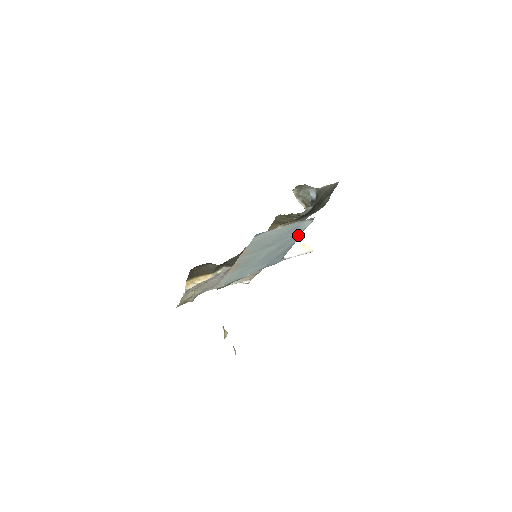
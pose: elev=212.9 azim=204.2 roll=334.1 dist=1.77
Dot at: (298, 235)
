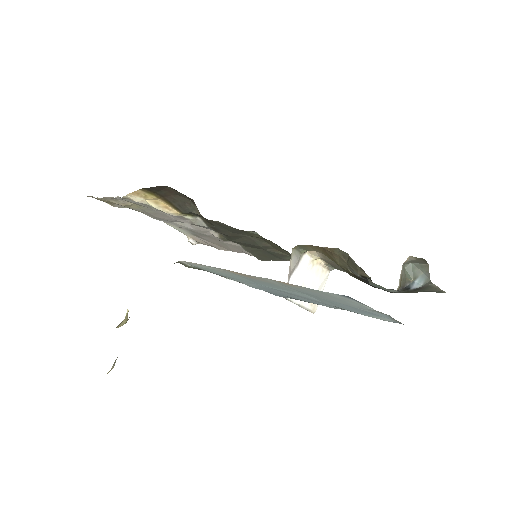
Dot at: occluded
